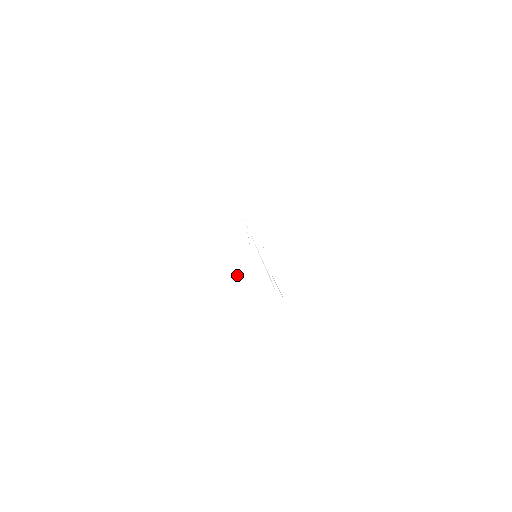
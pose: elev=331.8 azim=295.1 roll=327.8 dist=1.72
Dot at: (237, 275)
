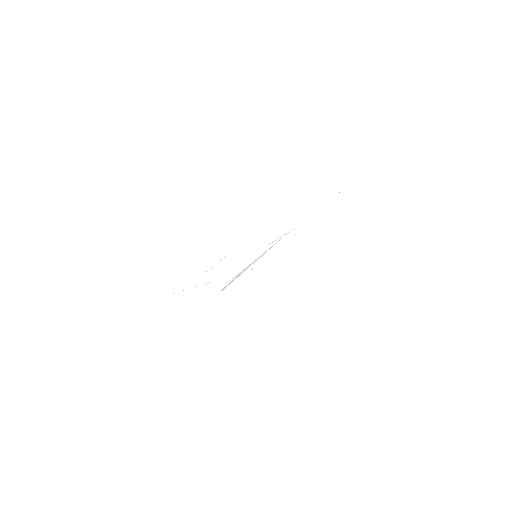
Dot at: (224, 257)
